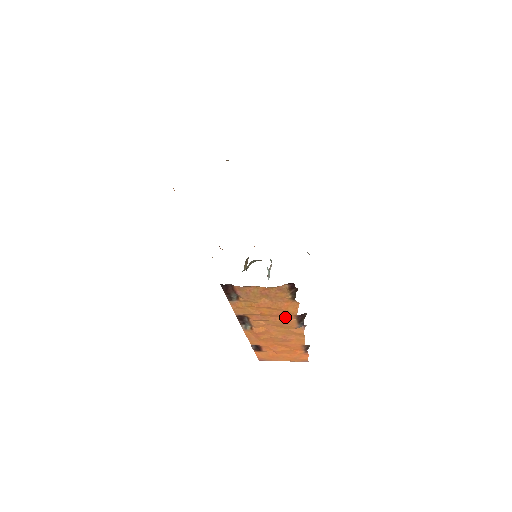
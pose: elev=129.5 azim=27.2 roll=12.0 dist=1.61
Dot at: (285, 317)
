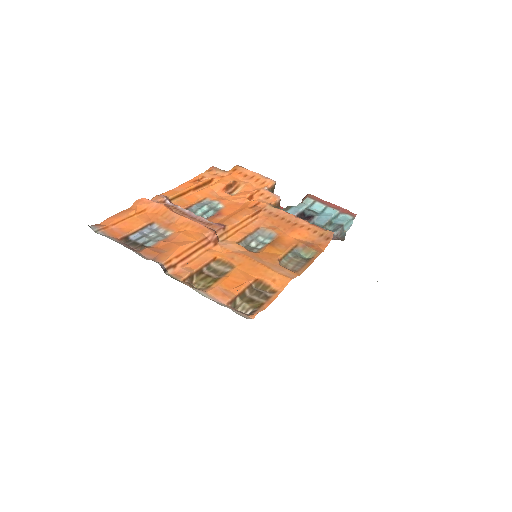
Dot at: occluded
